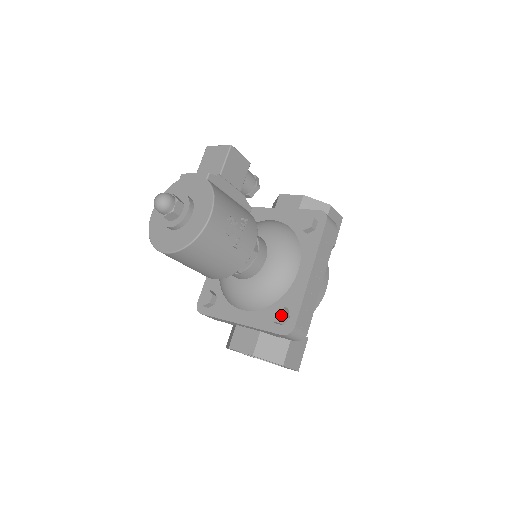
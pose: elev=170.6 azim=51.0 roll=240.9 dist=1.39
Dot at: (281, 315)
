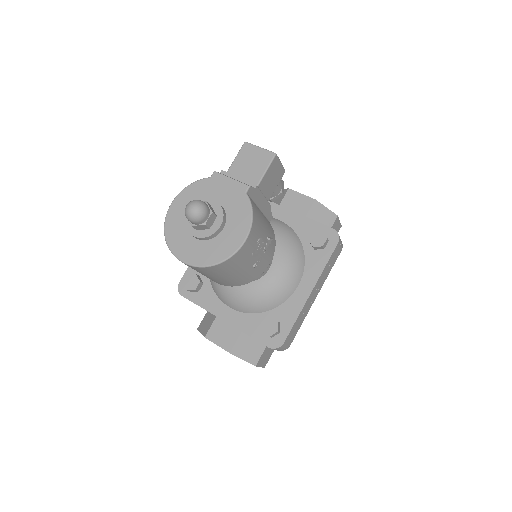
Dot at: (273, 329)
